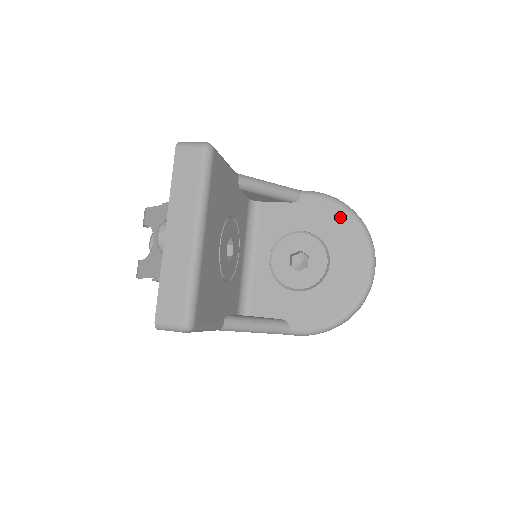
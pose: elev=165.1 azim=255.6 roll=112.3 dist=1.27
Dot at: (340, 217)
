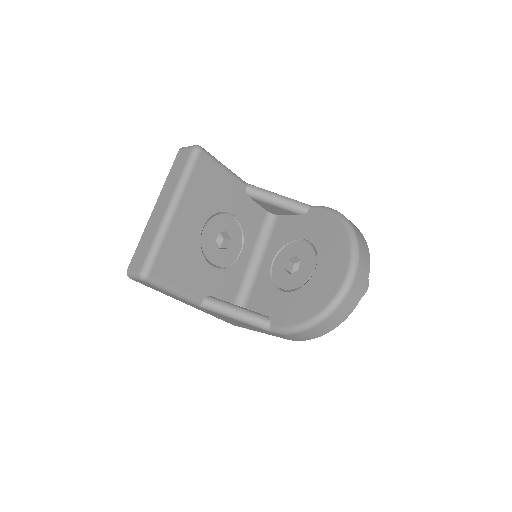
Dot at: (334, 226)
